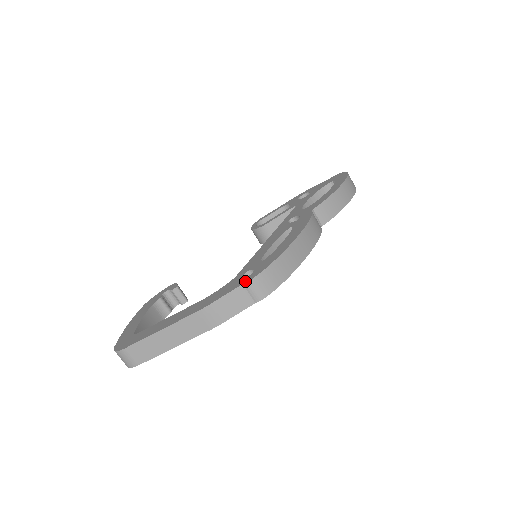
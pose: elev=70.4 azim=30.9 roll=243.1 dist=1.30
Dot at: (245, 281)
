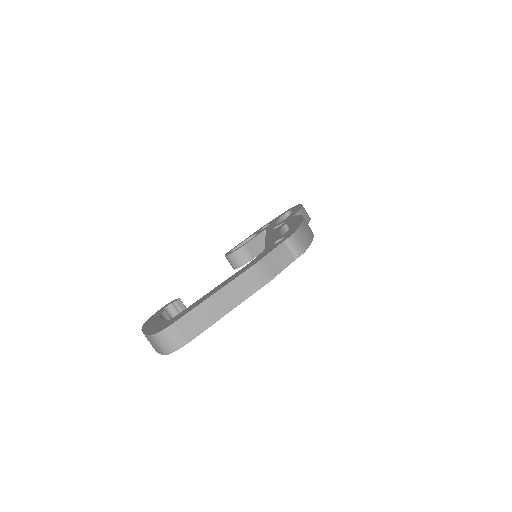
Dot at: (285, 239)
